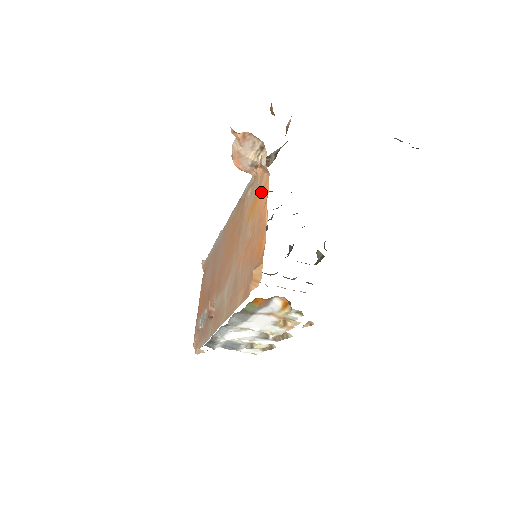
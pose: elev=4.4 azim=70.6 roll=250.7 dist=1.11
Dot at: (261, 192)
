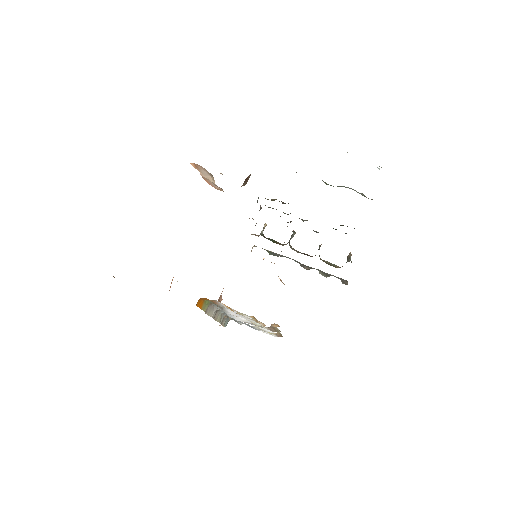
Dot at: occluded
